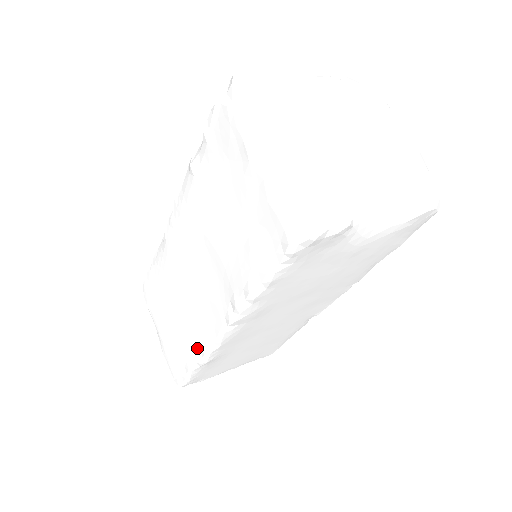
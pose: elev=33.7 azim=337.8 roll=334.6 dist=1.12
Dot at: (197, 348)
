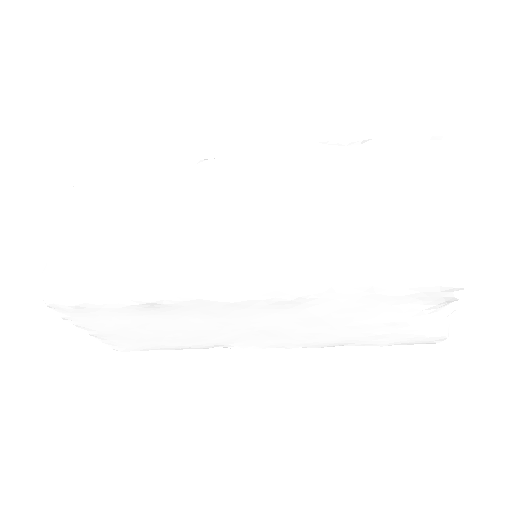
Dot at: (156, 280)
